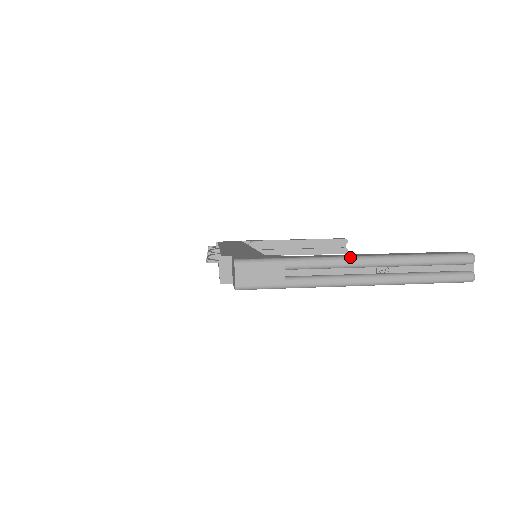
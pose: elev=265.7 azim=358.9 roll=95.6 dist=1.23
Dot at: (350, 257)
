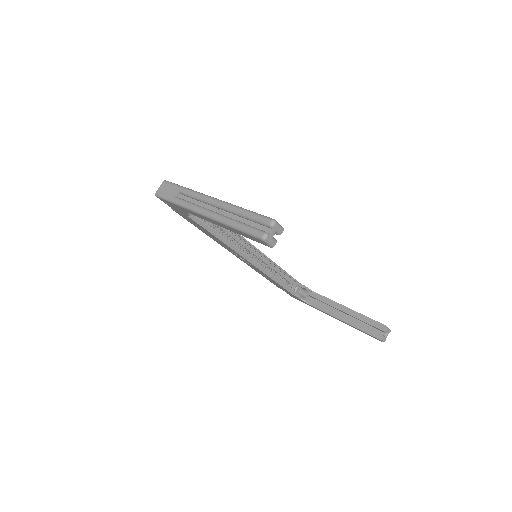
Dot at: (209, 196)
